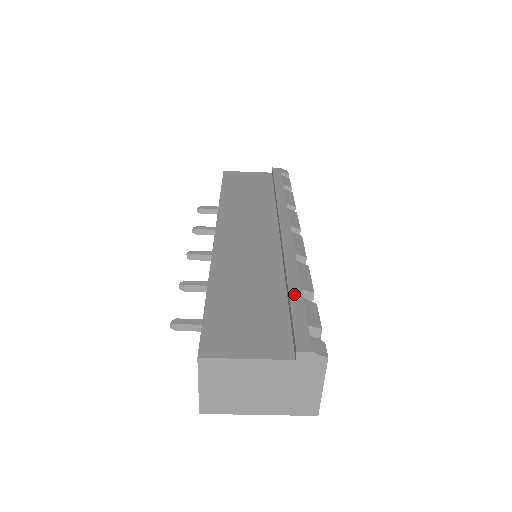
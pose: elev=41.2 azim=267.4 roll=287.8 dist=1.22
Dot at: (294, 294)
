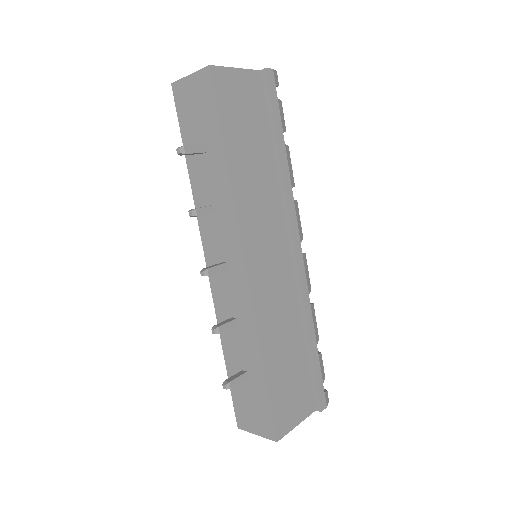
Dot at: (315, 354)
